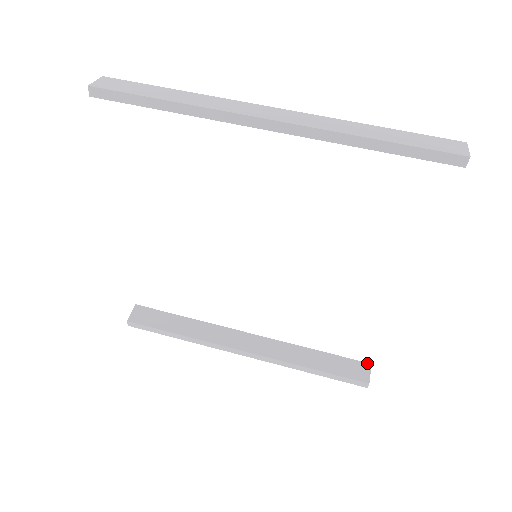
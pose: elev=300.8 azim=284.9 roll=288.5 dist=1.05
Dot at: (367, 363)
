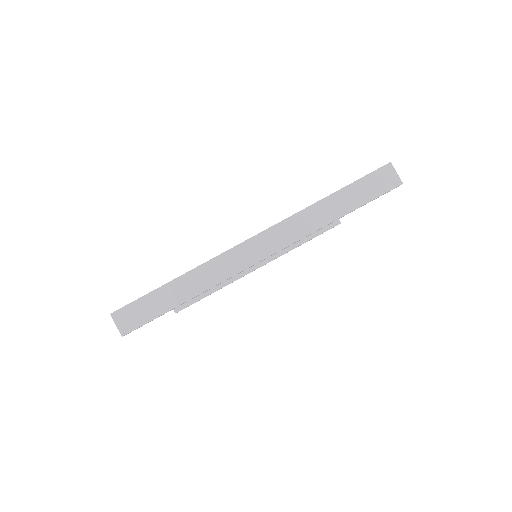
Dot at: occluded
